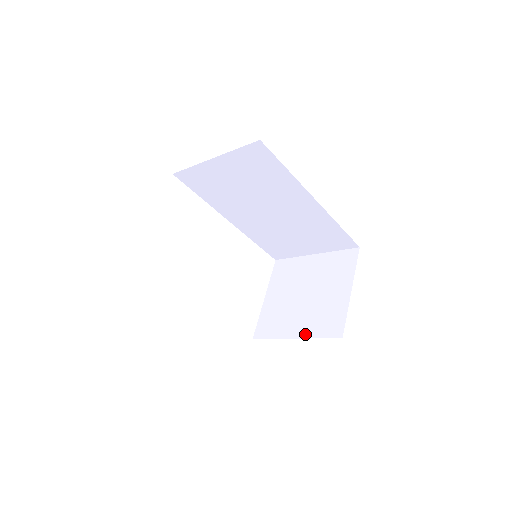
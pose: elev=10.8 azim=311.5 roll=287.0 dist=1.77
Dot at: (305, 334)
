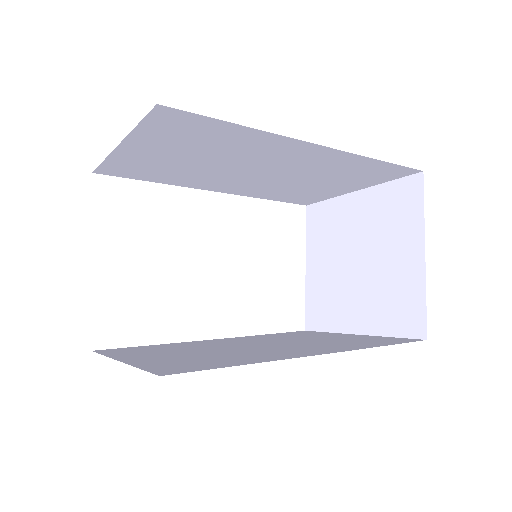
Dot at: (370, 329)
